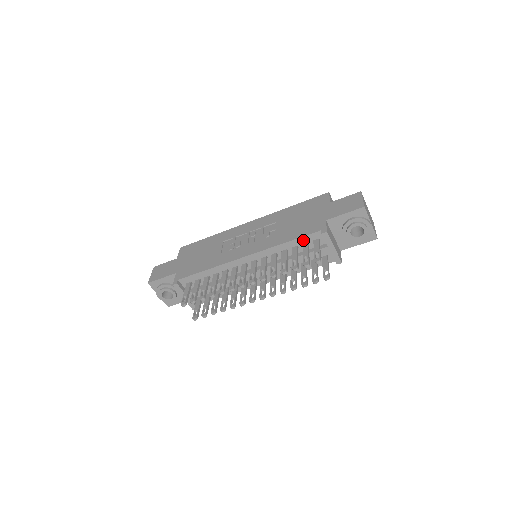
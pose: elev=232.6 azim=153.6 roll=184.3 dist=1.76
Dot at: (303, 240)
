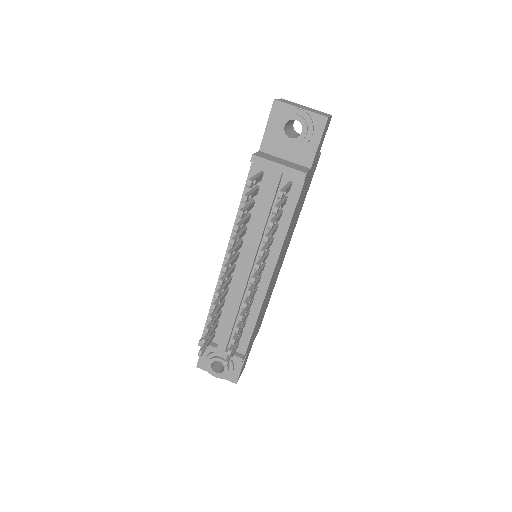
Dot at: (250, 188)
